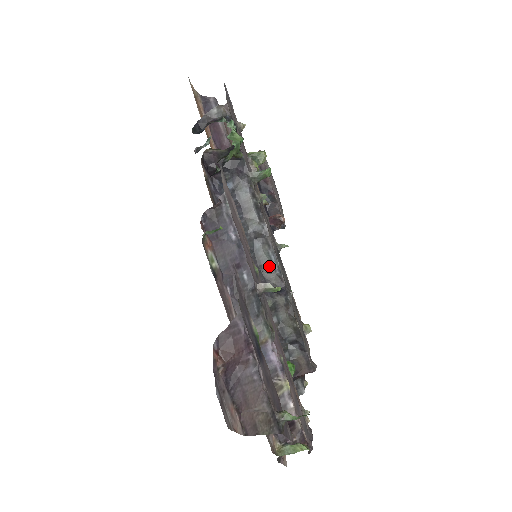
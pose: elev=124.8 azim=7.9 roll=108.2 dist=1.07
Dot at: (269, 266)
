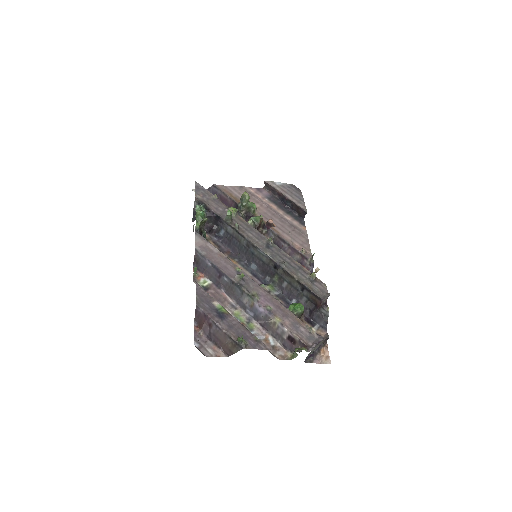
Dot at: (263, 257)
